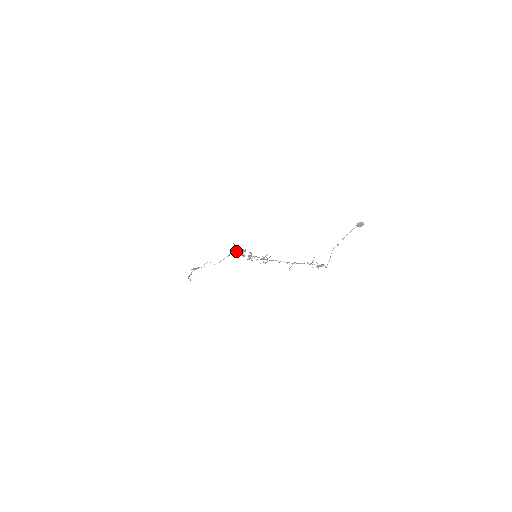
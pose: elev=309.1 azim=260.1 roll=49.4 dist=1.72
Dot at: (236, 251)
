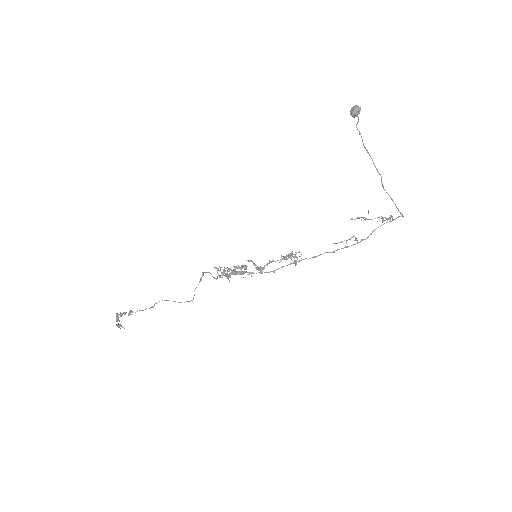
Dot at: (229, 276)
